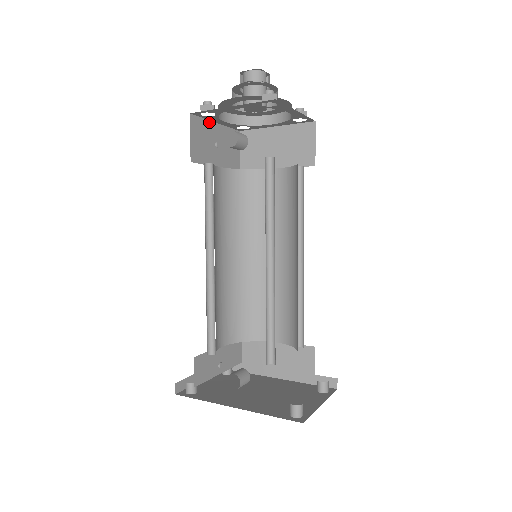
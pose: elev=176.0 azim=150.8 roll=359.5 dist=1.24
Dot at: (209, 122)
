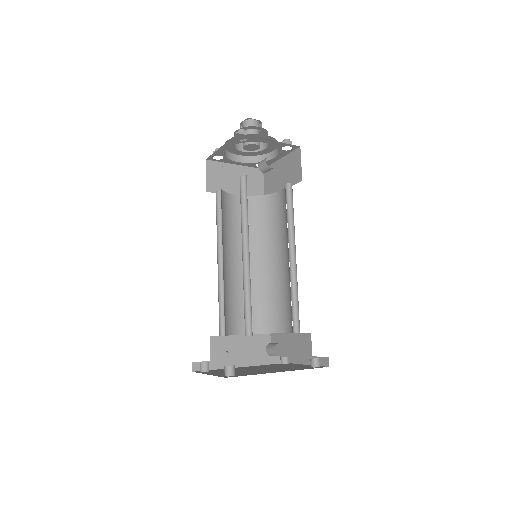
Dot at: occluded
